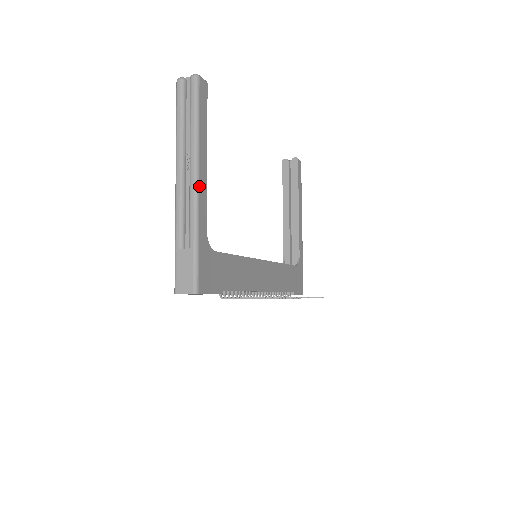
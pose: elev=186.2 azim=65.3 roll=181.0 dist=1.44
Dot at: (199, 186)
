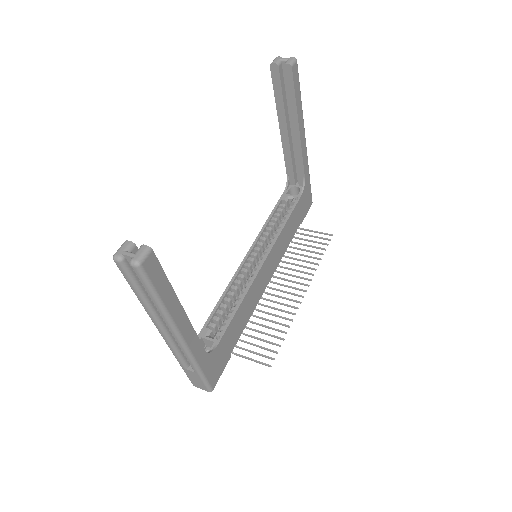
Dot at: (185, 341)
